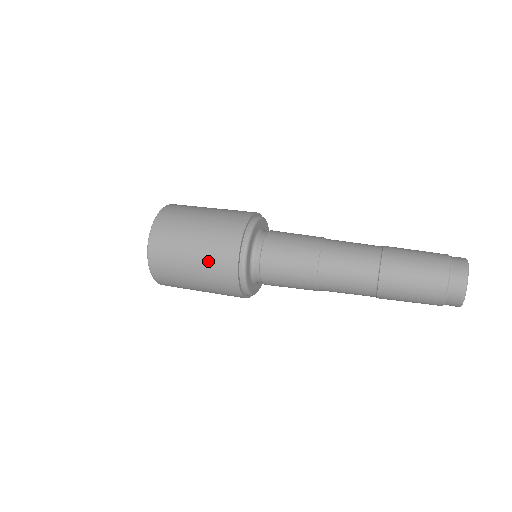
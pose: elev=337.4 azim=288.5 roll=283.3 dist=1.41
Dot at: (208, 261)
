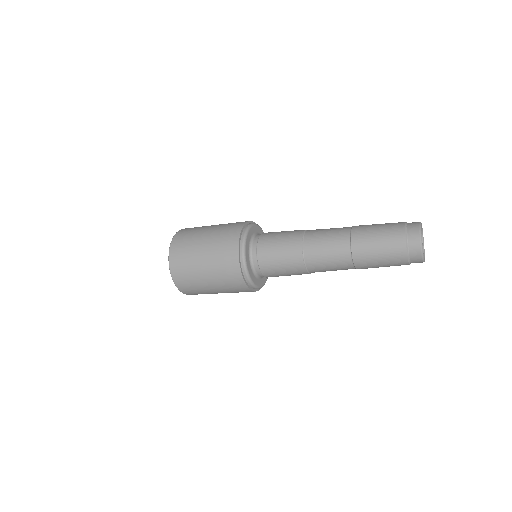
Dot at: (220, 229)
